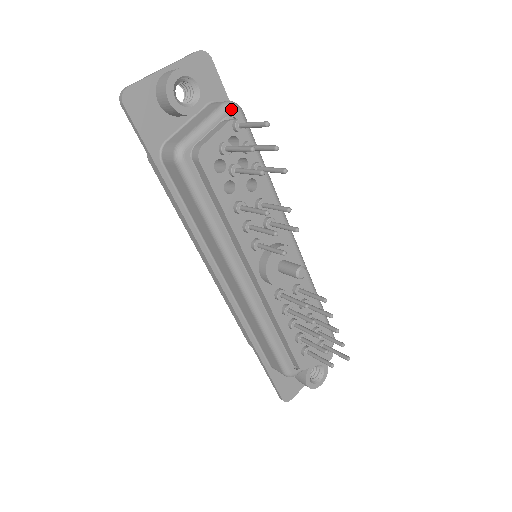
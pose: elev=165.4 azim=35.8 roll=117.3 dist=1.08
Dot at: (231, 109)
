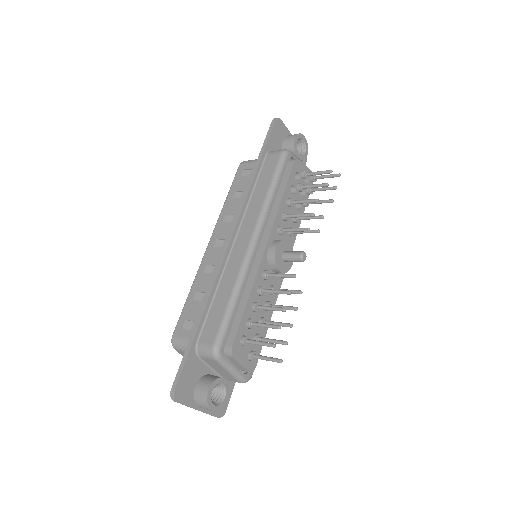
Dot at: occluded
